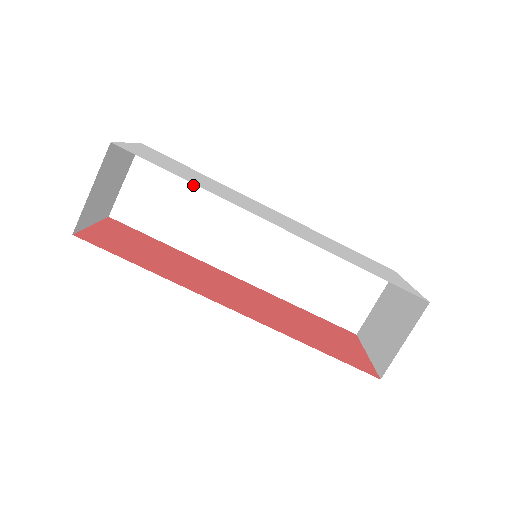
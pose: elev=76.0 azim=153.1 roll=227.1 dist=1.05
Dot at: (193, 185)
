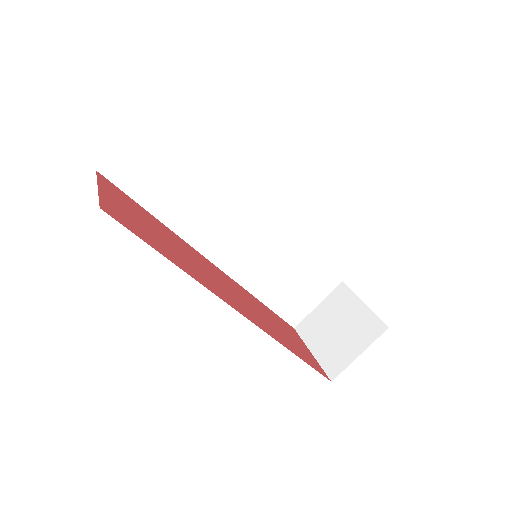
Dot at: (202, 162)
